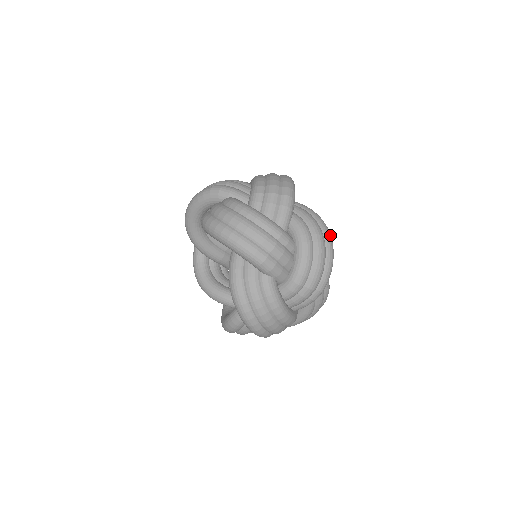
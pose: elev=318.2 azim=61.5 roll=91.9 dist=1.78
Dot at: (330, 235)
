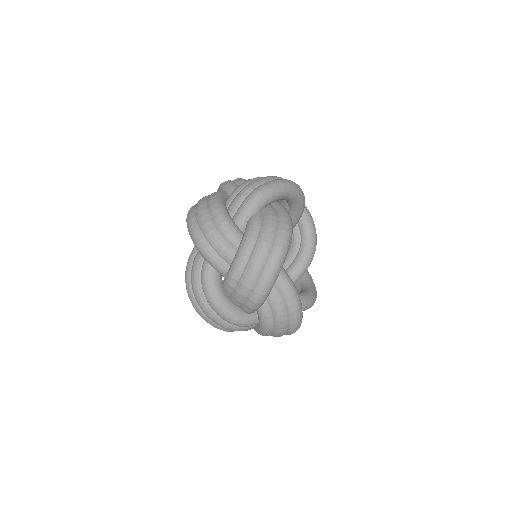
Dot at: occluded
